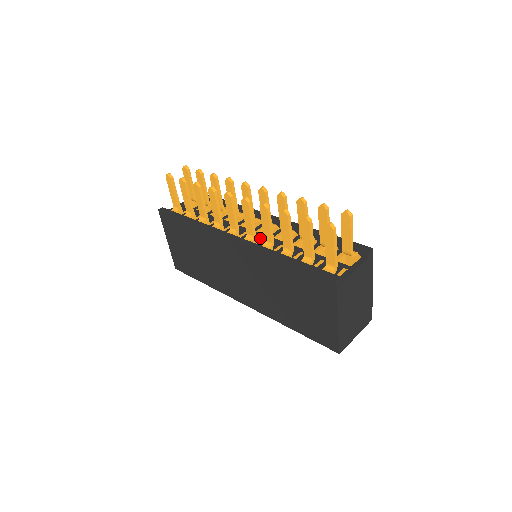
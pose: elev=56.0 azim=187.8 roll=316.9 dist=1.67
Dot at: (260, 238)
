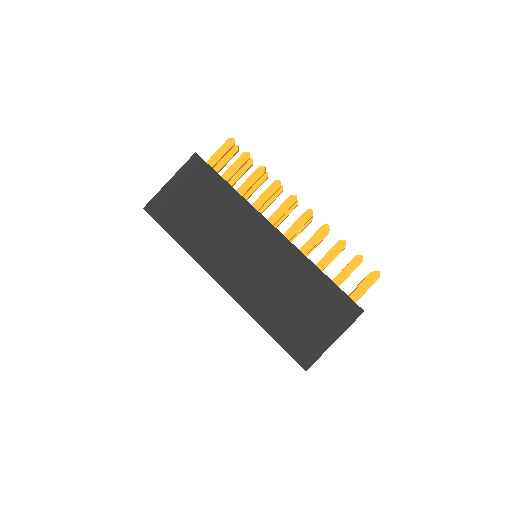
Dot at: occluded
